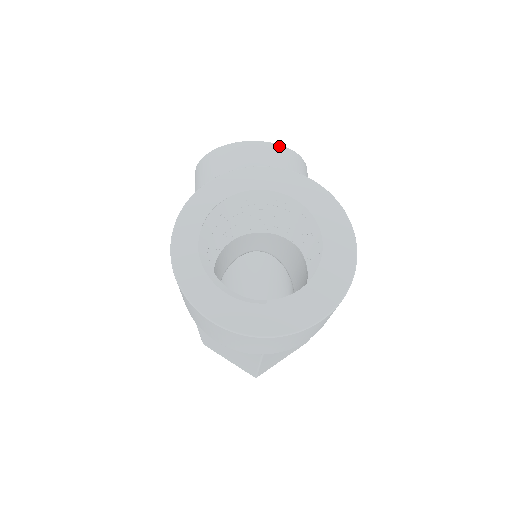
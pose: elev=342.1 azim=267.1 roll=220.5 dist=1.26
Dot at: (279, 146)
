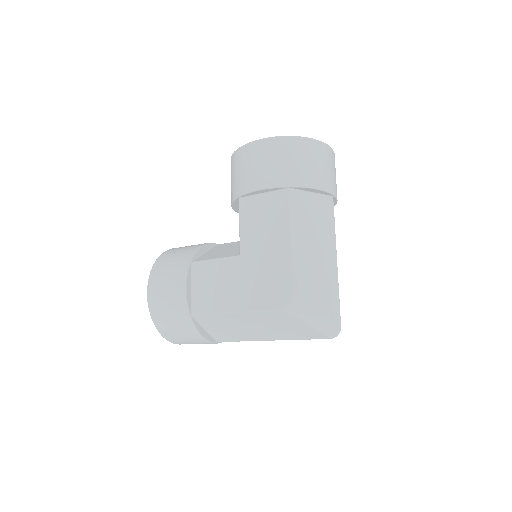
Dot at: occluded
